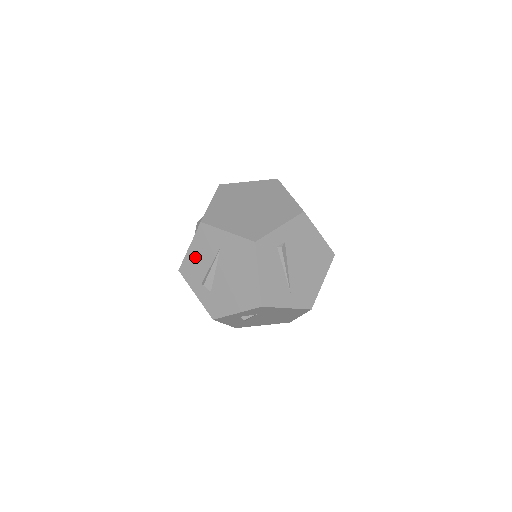
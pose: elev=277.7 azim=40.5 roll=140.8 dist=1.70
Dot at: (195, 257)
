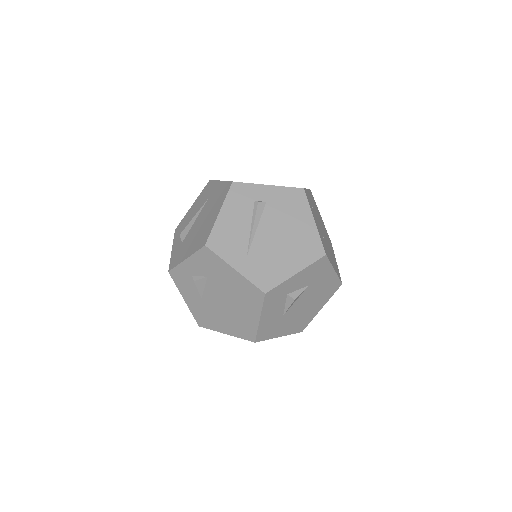
Dot at: (191, 213)
